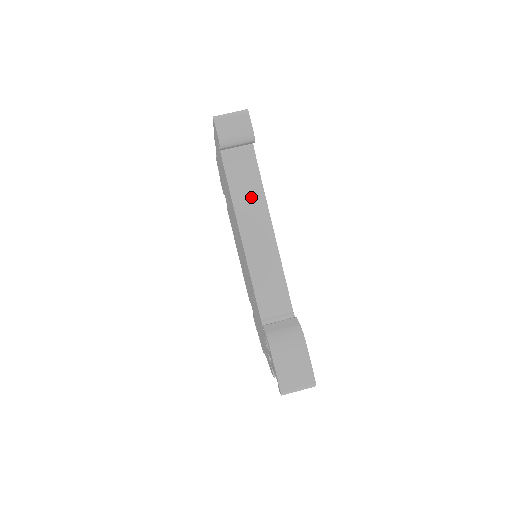
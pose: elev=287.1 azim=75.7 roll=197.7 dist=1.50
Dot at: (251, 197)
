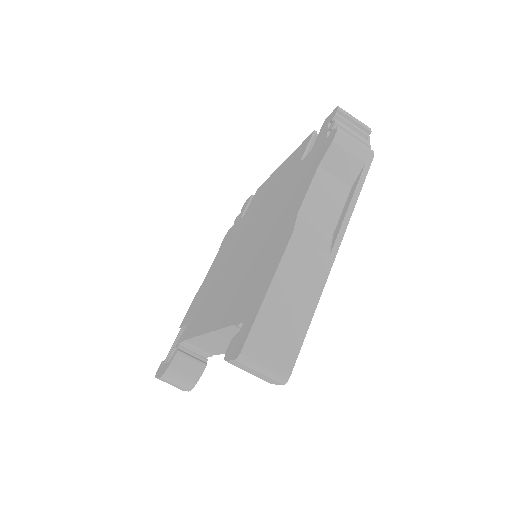
Dot at: occluded
